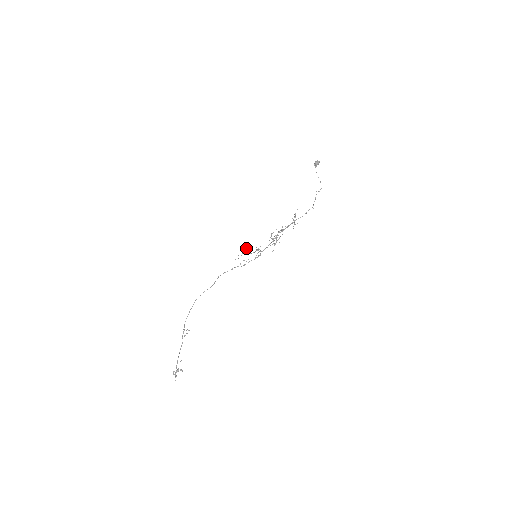
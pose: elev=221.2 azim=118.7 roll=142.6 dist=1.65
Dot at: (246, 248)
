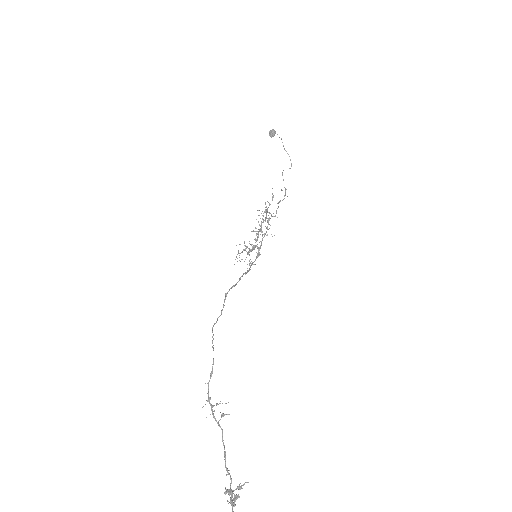
Dot at: occluded
